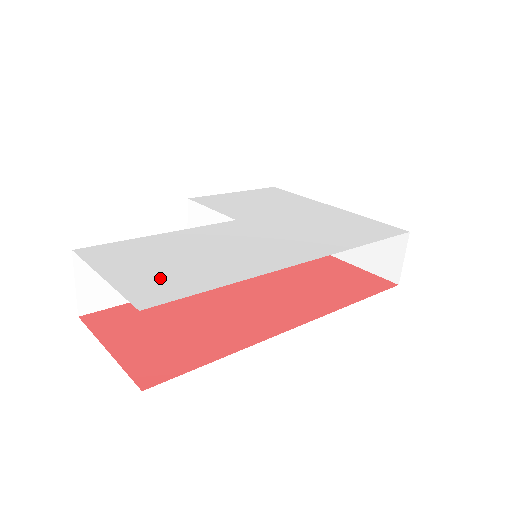
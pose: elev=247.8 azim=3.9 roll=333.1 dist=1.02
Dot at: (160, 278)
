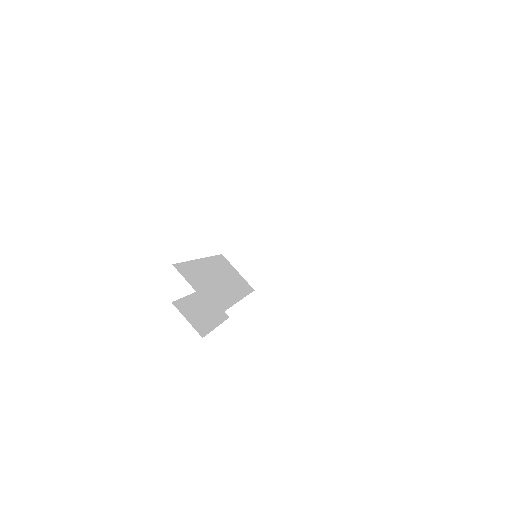
Dot at: occluded
